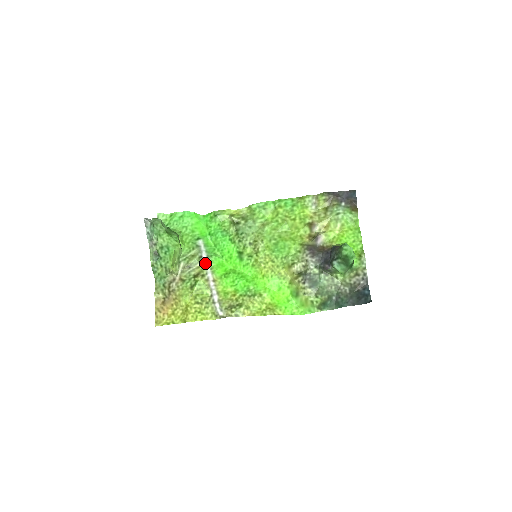
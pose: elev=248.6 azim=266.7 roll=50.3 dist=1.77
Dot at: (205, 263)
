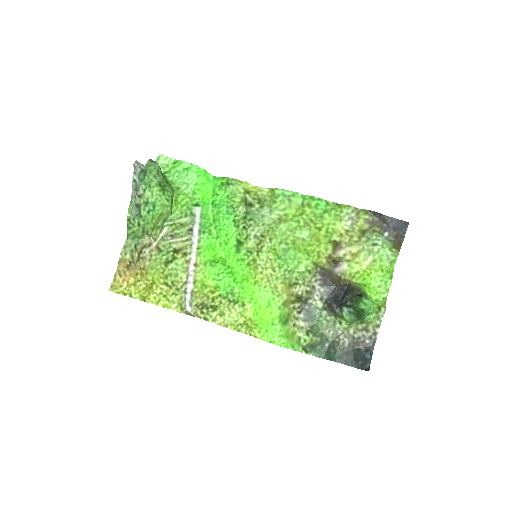
Dot at: (193, 239)
